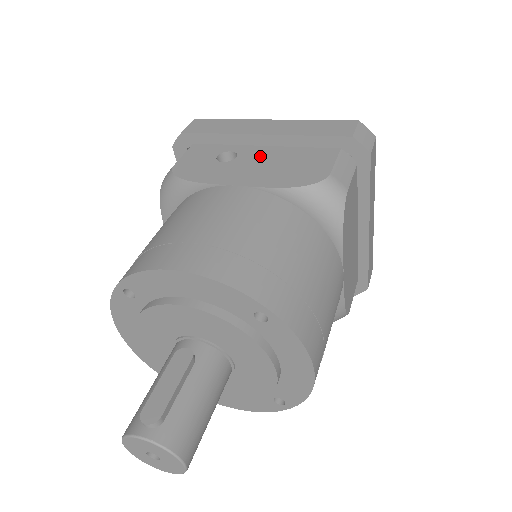
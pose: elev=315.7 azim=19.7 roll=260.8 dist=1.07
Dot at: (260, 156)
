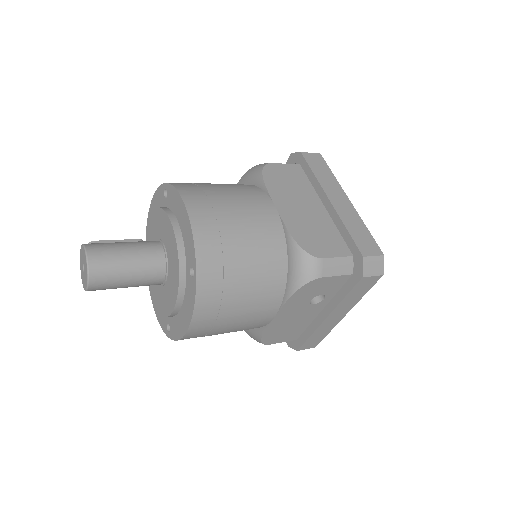
Dot at: occluded
